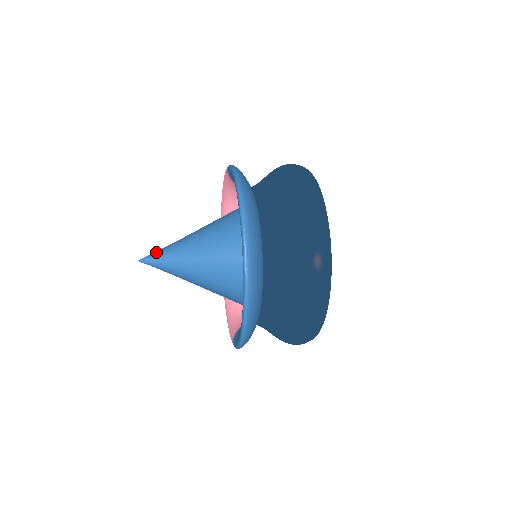
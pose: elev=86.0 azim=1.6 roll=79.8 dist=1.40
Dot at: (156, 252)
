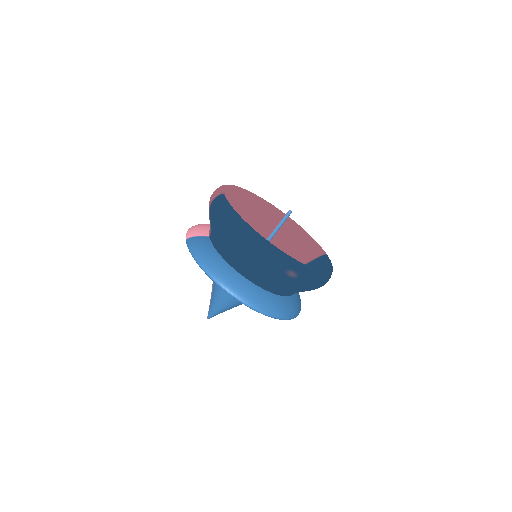
Dot at: (210, 310)
